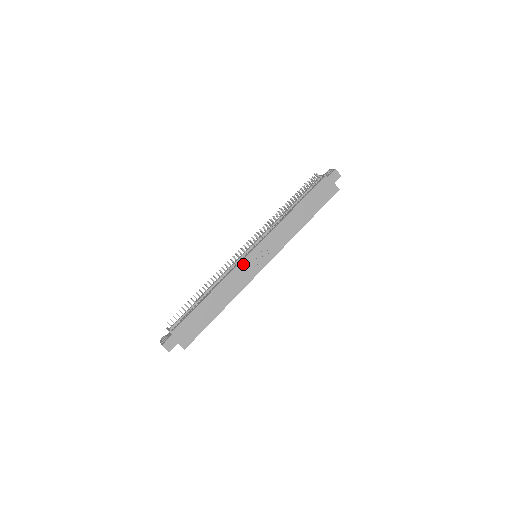
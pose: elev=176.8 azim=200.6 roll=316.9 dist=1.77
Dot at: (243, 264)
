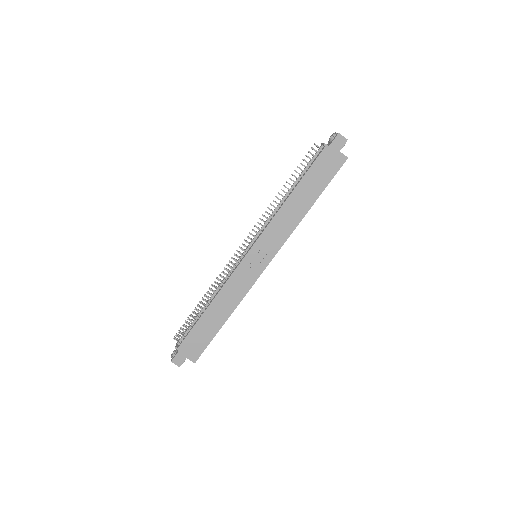
Dot at: (240, 269)
